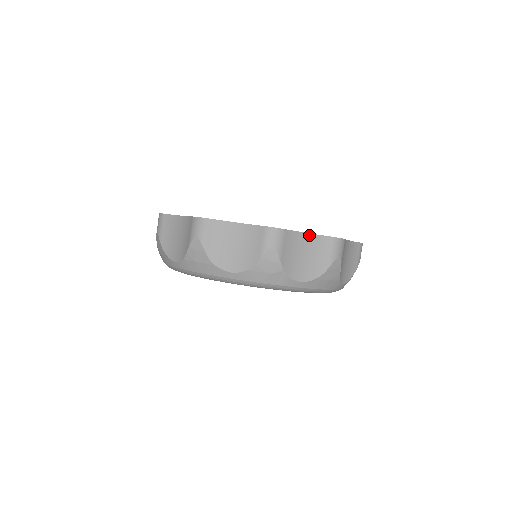
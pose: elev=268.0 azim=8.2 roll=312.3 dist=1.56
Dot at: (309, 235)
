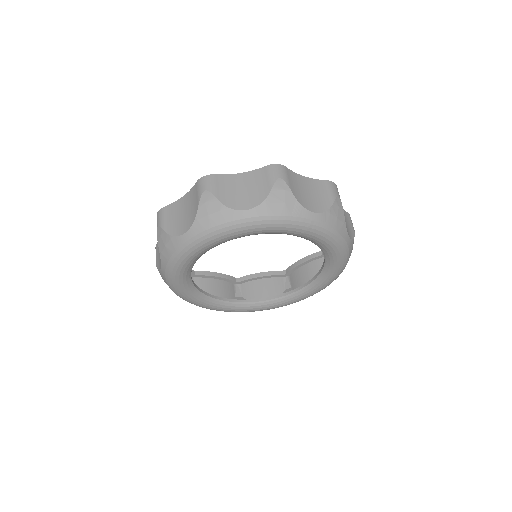
Dot at: (306, 178)
